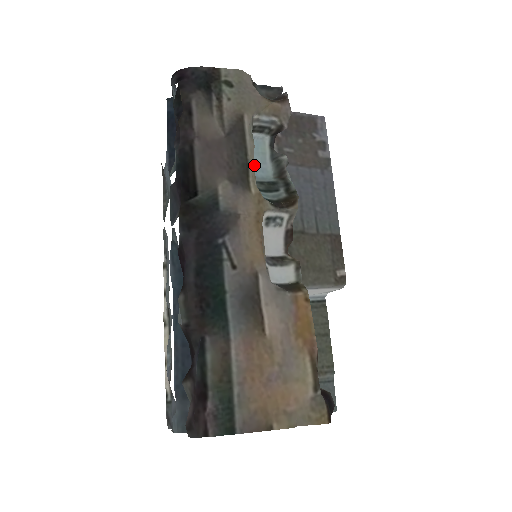
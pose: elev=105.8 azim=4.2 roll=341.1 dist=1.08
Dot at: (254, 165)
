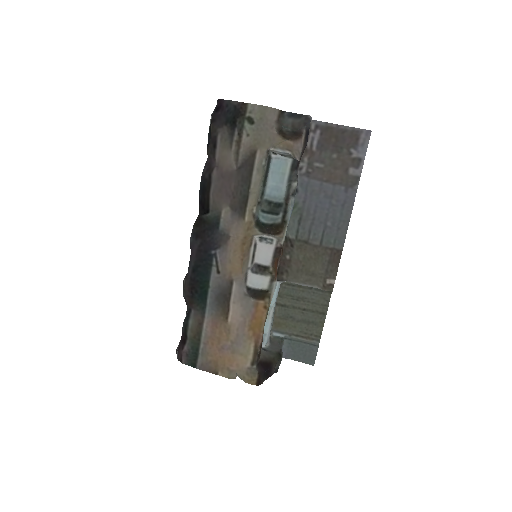
Dot at: (271, 184)
